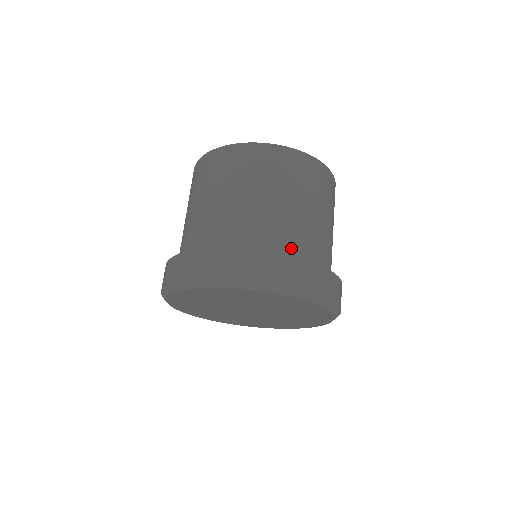
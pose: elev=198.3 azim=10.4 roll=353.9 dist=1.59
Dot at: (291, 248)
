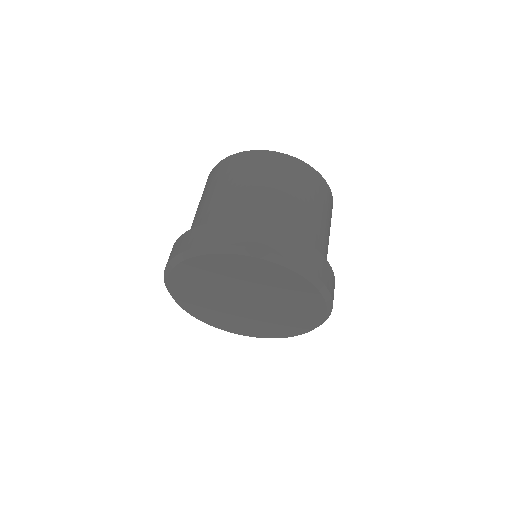
Dot at: (244, 220)
